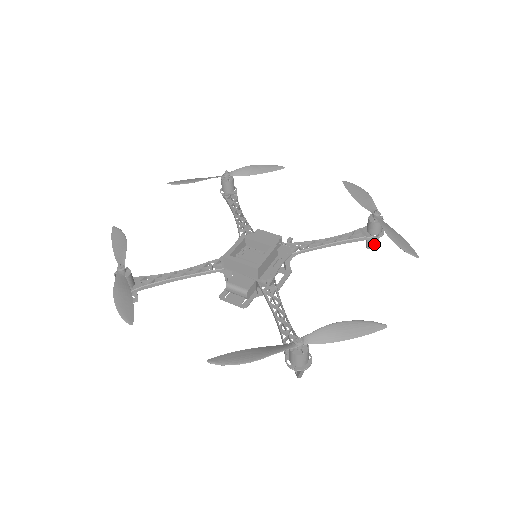
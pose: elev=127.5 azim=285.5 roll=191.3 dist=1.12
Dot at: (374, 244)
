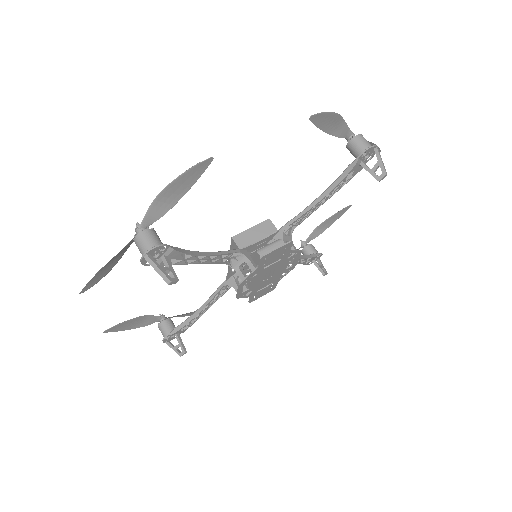
Dot at: (325, 270)
